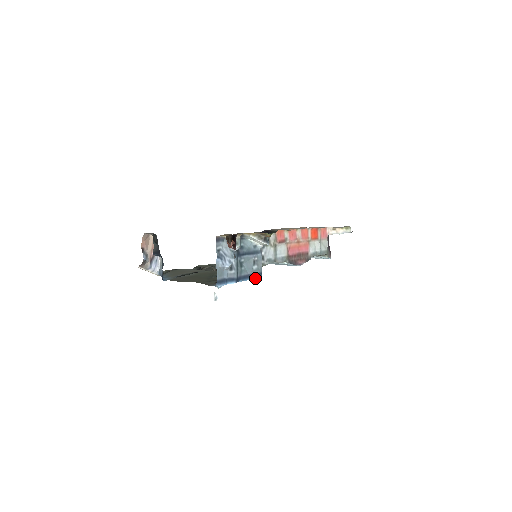
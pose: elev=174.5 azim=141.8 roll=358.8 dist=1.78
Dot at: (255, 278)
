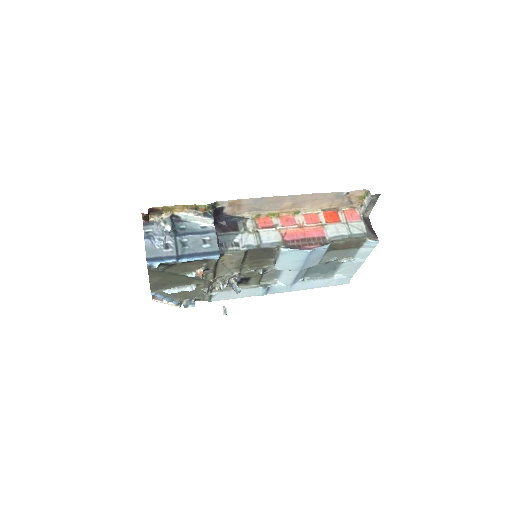
Dot at: (209, 257)
